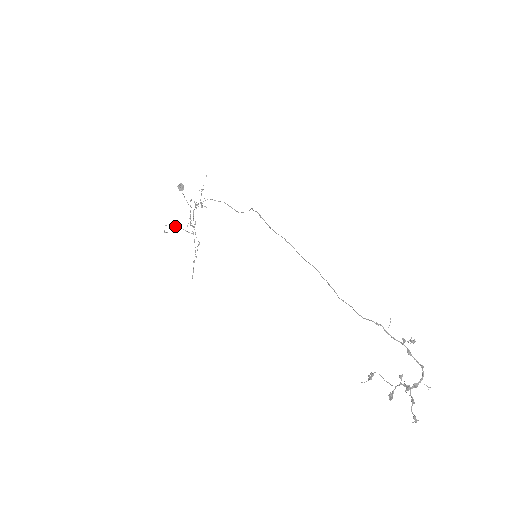
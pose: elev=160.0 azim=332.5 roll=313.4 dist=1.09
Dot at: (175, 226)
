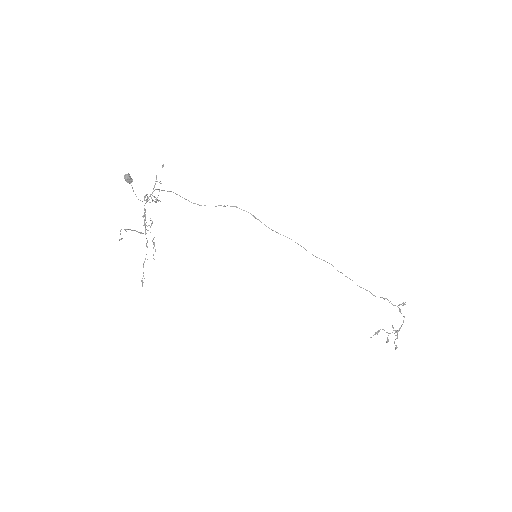
Dot at: (129, 229)
